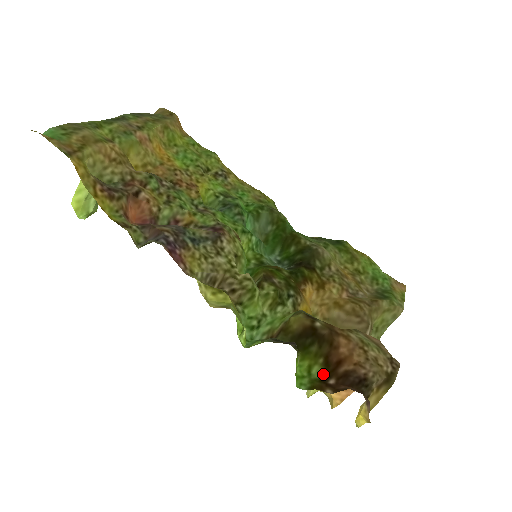
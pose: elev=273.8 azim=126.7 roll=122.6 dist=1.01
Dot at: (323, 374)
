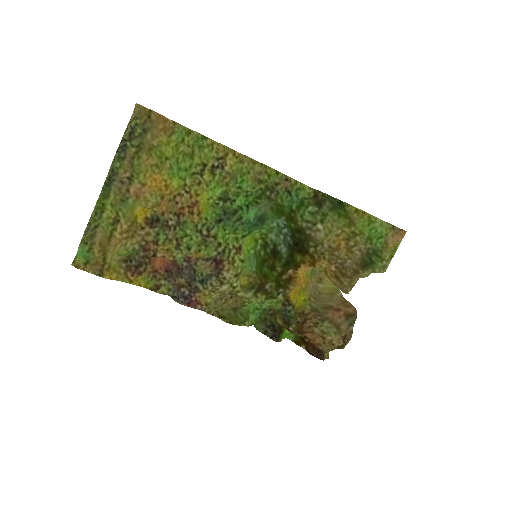
Dot at: (302, 336)
